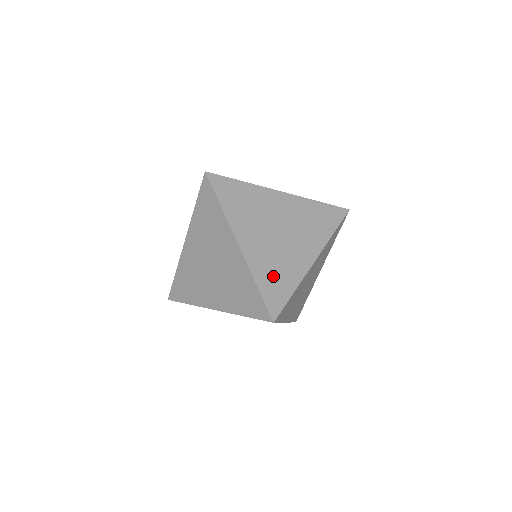
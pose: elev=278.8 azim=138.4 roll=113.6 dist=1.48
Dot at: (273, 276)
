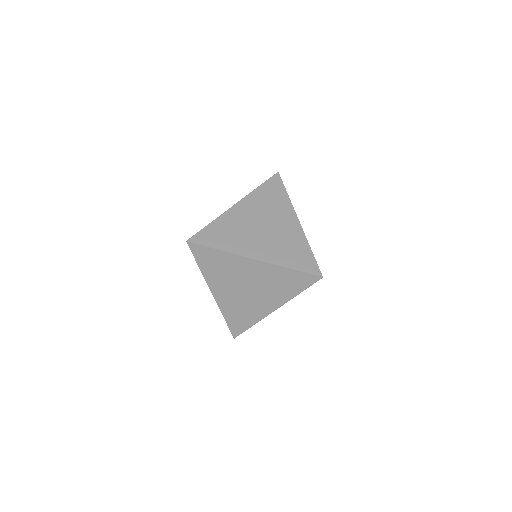
Dot at: (237, 315)
